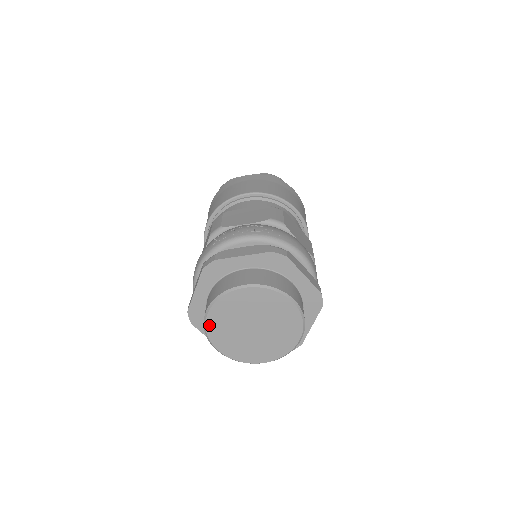
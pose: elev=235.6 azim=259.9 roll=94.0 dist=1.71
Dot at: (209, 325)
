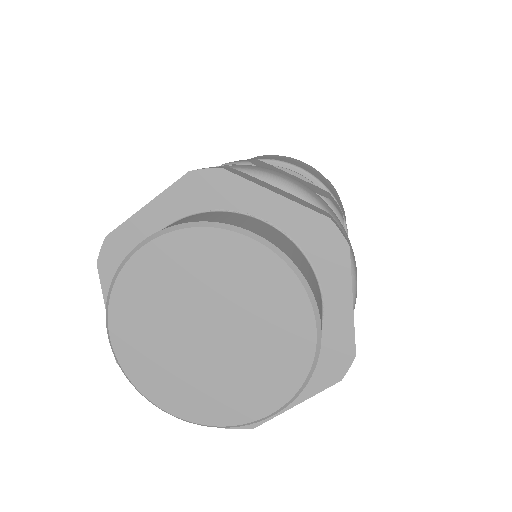
Dot at: (125, 361)
